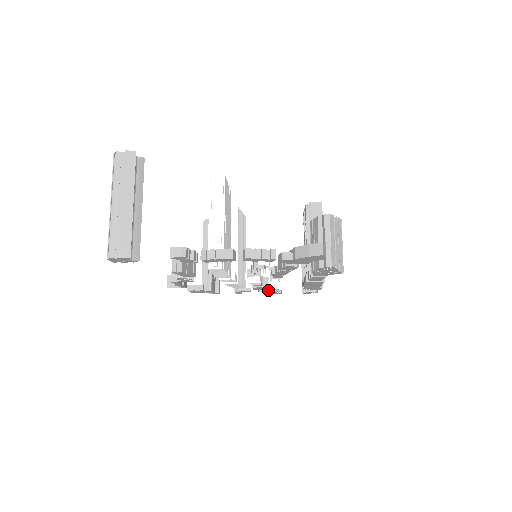
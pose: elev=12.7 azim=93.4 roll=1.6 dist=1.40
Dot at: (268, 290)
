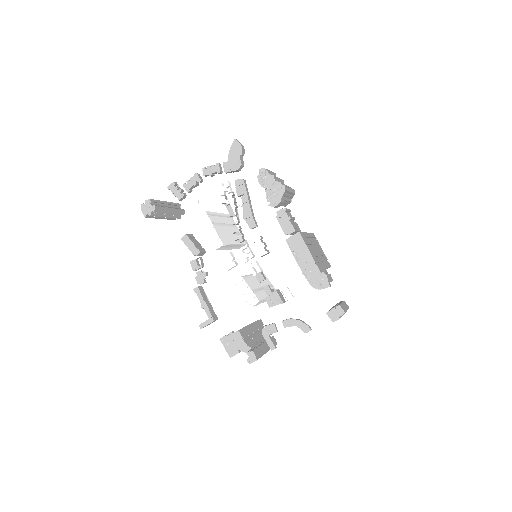
Dot at: (291, 320)
